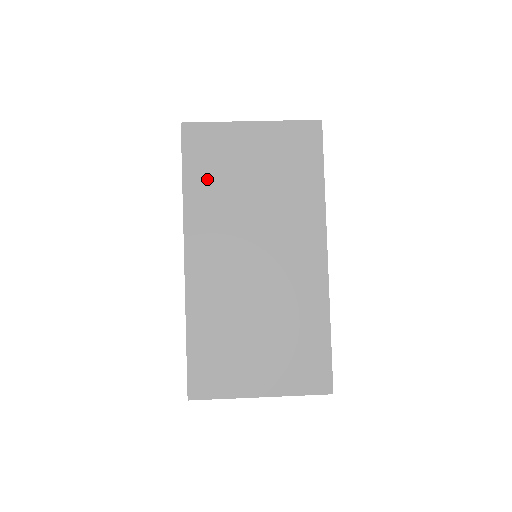
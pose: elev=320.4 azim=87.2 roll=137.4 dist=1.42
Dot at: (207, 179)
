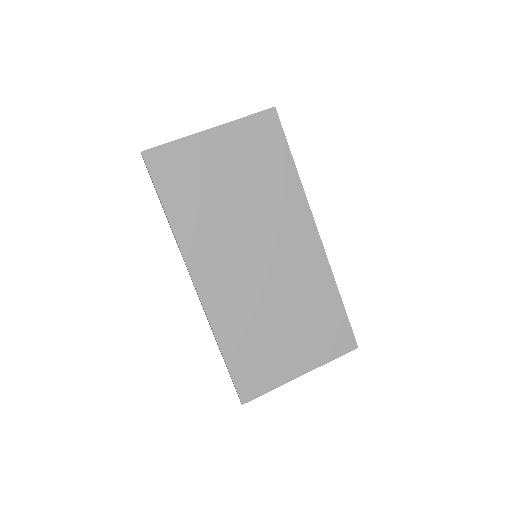
Dot at: (188, 201)
